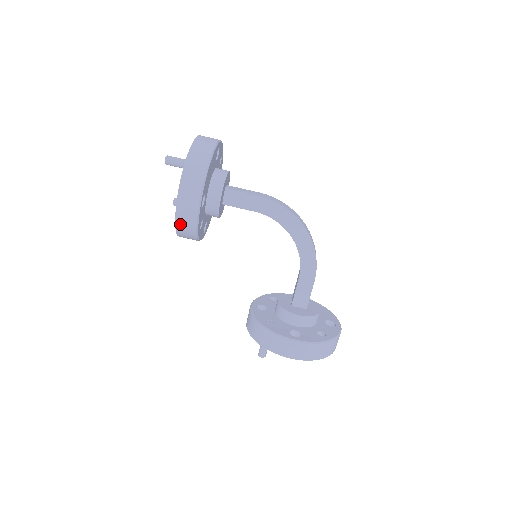
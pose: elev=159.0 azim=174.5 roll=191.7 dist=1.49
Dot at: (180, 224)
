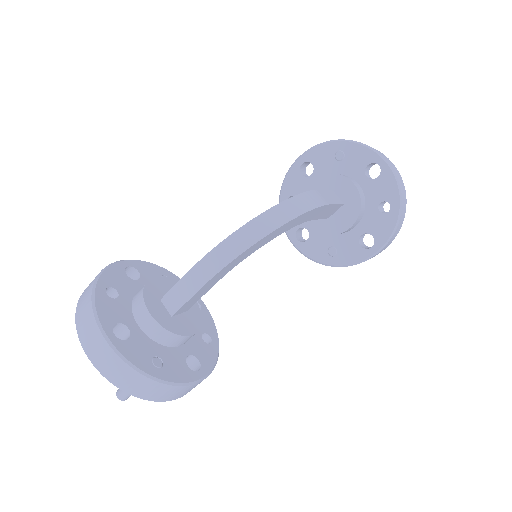
Dot at: occluded
